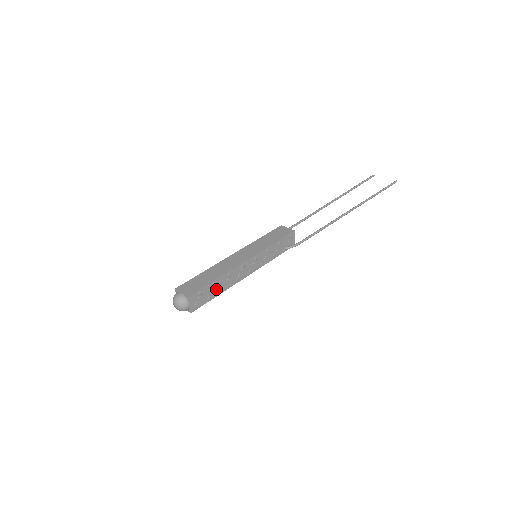
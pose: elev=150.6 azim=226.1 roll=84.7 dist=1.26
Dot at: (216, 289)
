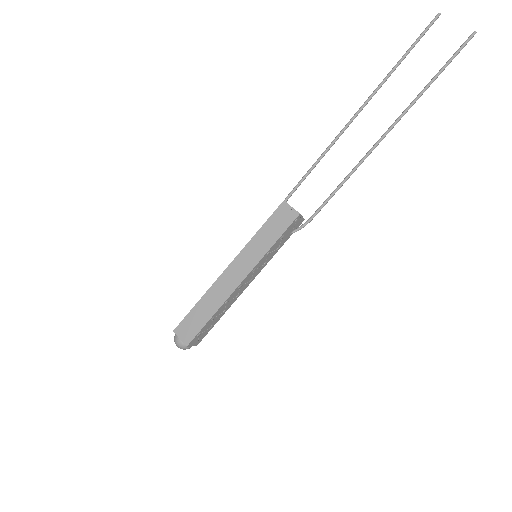
Dot at: (216, 318)
